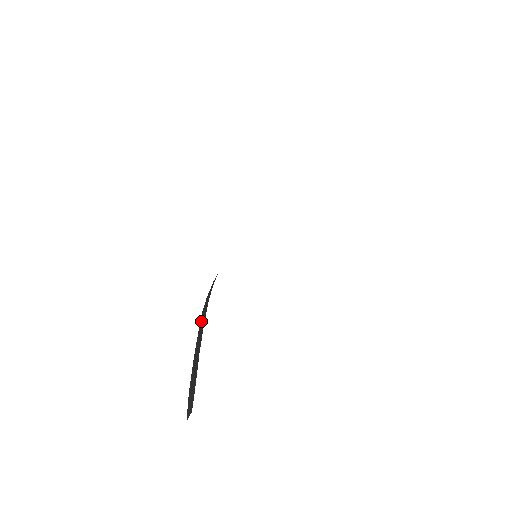
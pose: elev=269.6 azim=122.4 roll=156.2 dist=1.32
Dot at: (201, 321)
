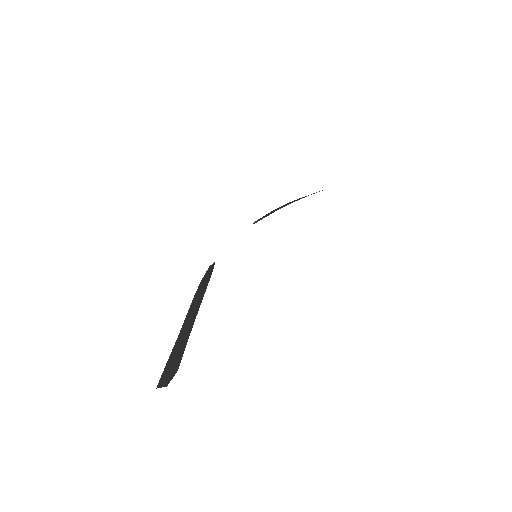
Dot at: (193, 305)
